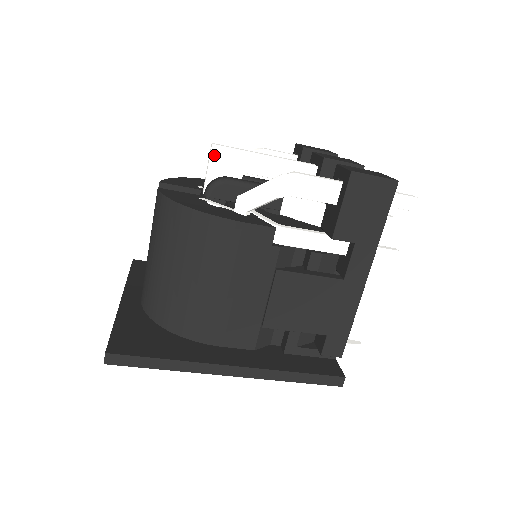
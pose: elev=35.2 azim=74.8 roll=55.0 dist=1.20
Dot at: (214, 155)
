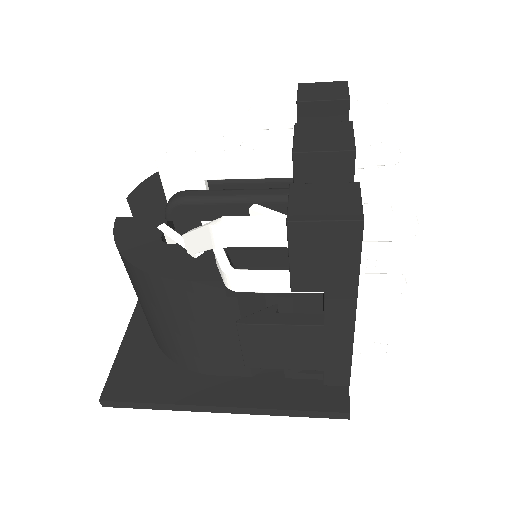
Dot at: (162, 169)
